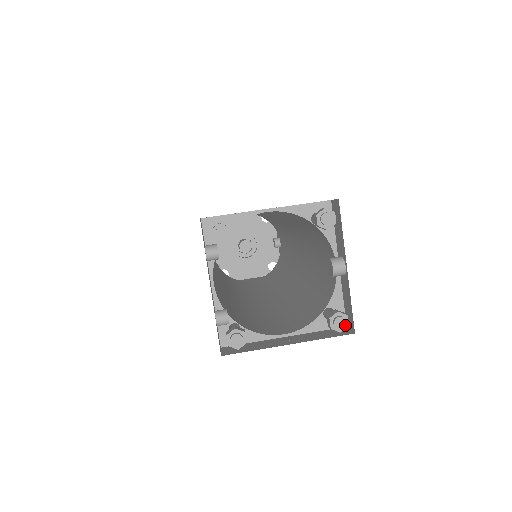
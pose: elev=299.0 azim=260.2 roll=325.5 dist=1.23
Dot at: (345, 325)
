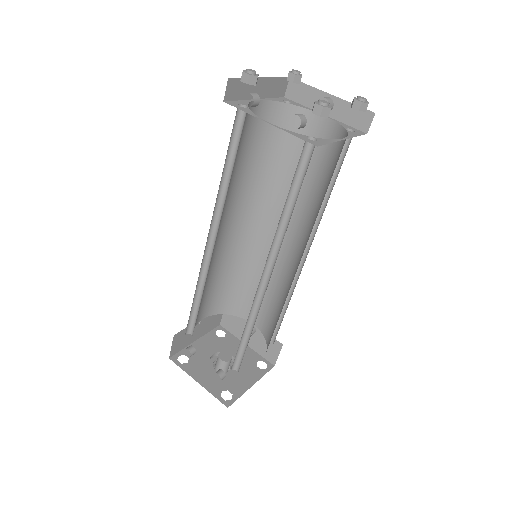
Dot at: occluded
